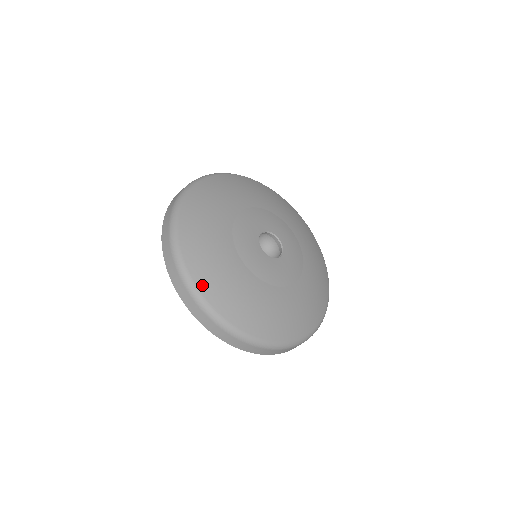
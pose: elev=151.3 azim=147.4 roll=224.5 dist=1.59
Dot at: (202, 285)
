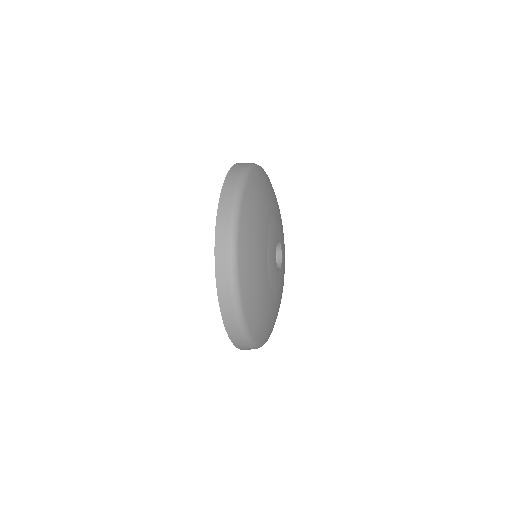
Dot at: (255, 332)
